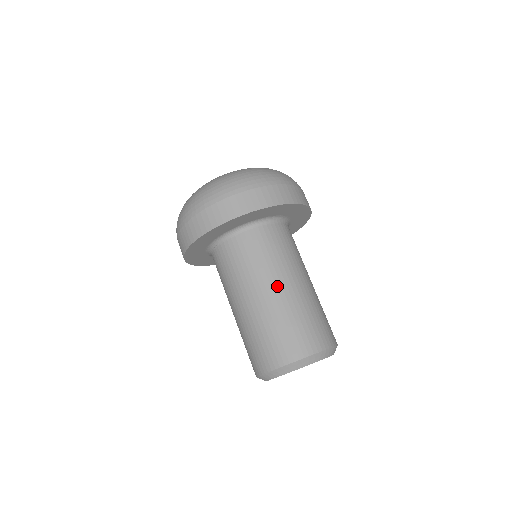
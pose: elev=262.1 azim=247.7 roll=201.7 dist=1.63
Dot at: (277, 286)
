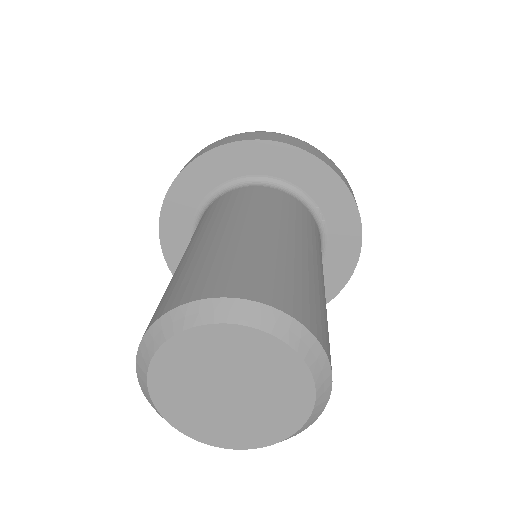
Dot at: (281, 232)
